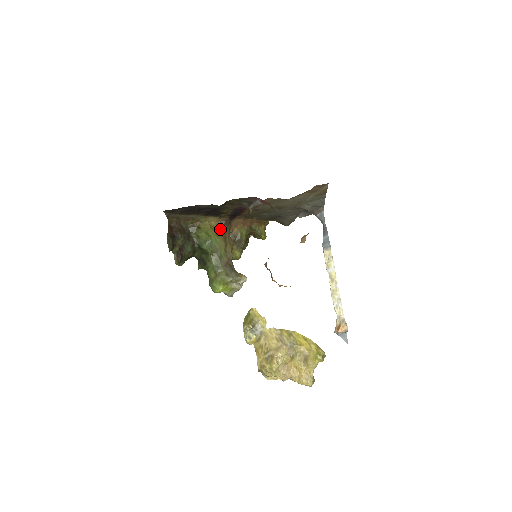
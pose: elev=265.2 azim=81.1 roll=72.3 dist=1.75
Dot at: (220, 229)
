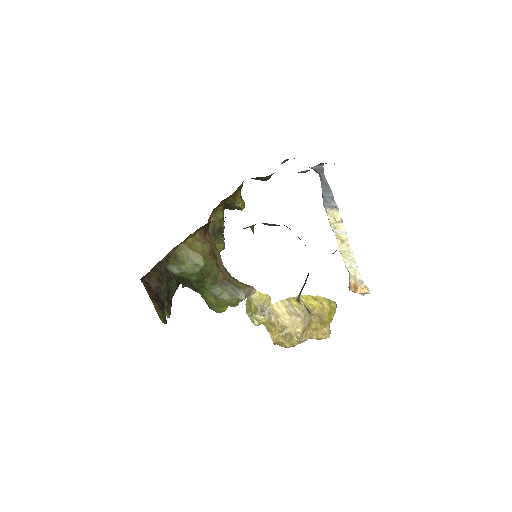
Dot at: (203, 244)
